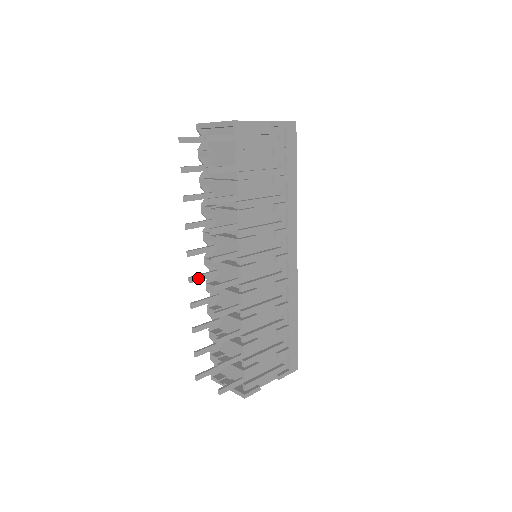
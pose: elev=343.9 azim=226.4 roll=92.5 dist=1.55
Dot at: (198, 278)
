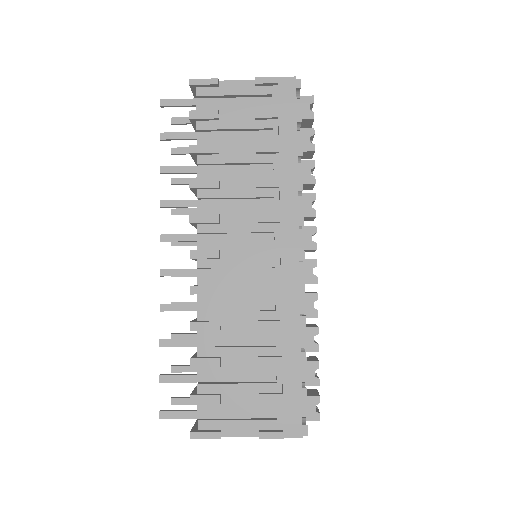
Dot at: occluded
